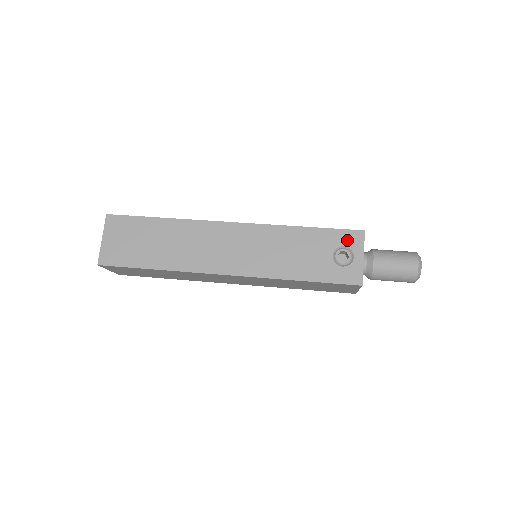
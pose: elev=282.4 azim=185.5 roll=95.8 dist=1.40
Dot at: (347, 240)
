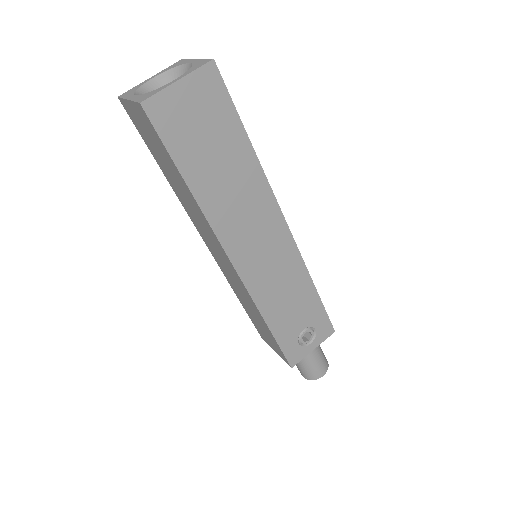
Dot at: (322, 328)
